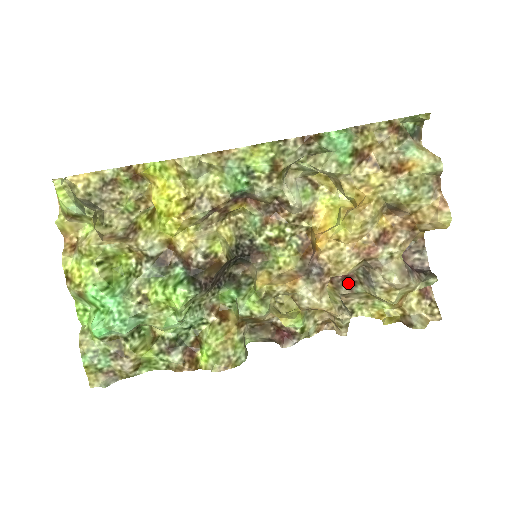
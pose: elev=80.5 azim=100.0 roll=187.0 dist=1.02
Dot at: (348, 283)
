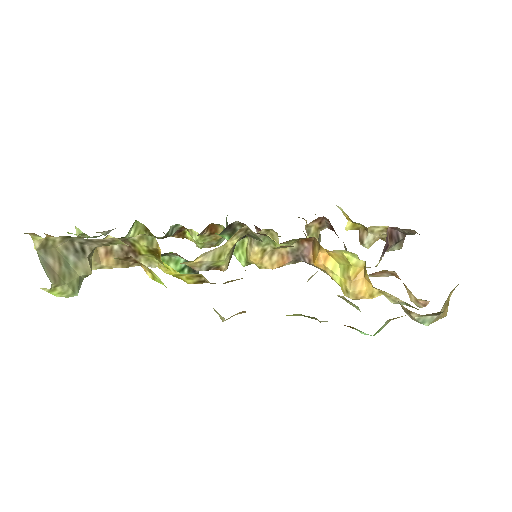
Dot at: (333, 230)
